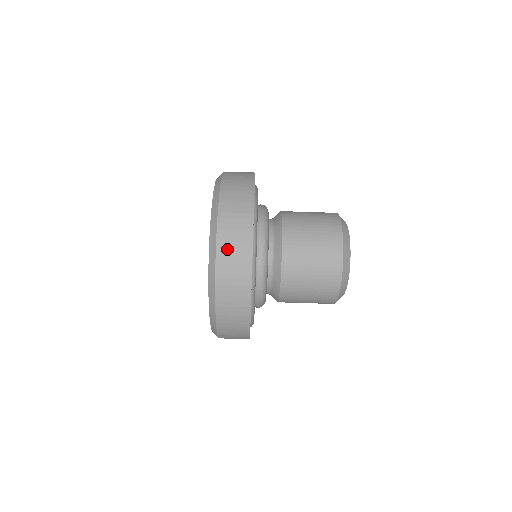
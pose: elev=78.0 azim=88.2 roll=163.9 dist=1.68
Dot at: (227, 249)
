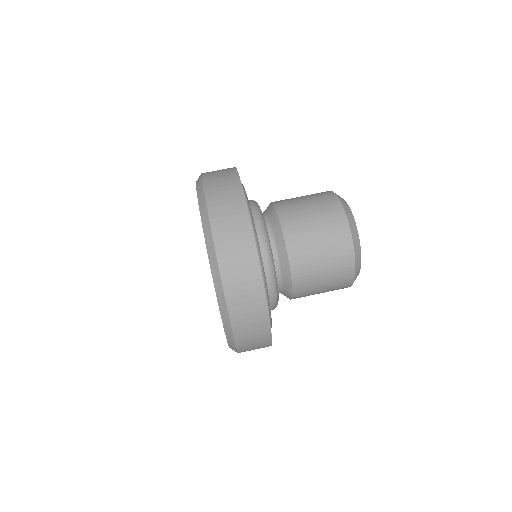
Dot at: (217, 197)
